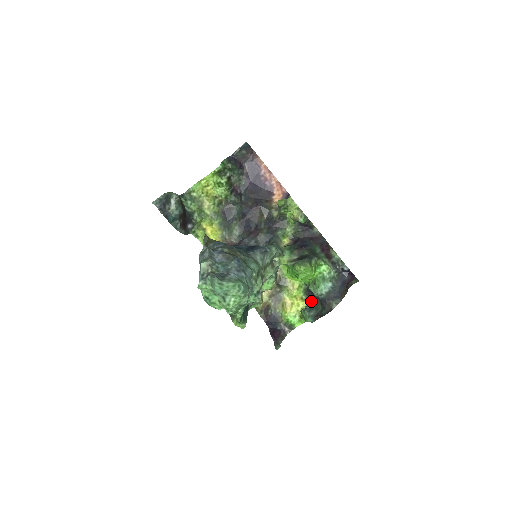
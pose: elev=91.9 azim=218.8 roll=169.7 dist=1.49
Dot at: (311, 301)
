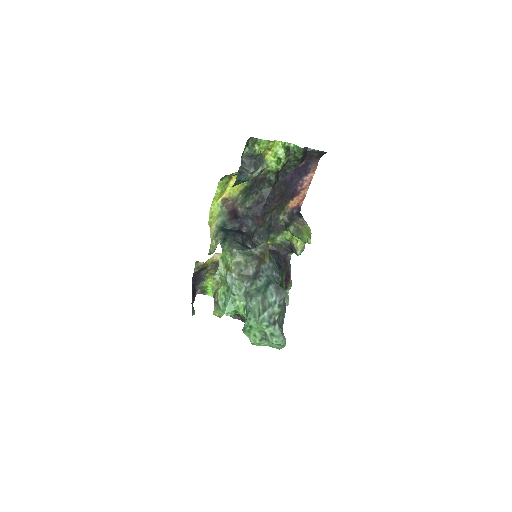
Dot at: occluded
